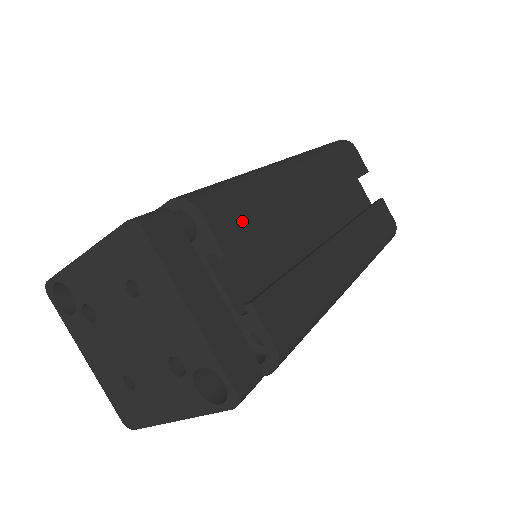
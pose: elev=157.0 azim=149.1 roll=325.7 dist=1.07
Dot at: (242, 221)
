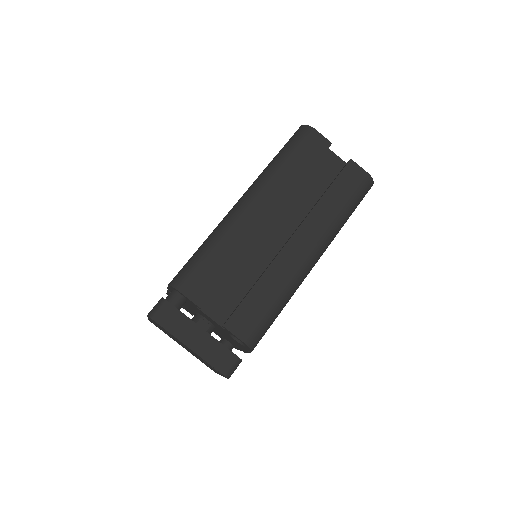
Dot at: (208, 279)
